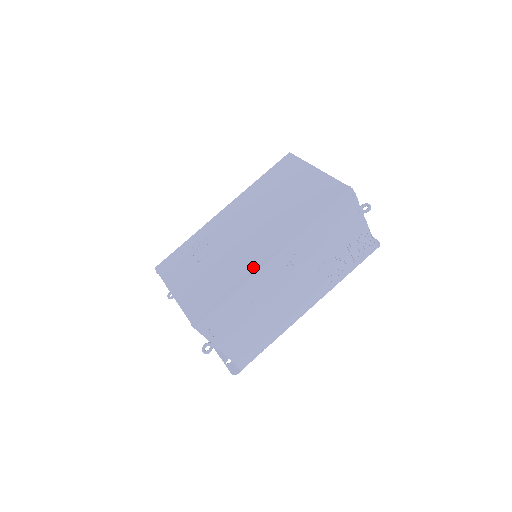
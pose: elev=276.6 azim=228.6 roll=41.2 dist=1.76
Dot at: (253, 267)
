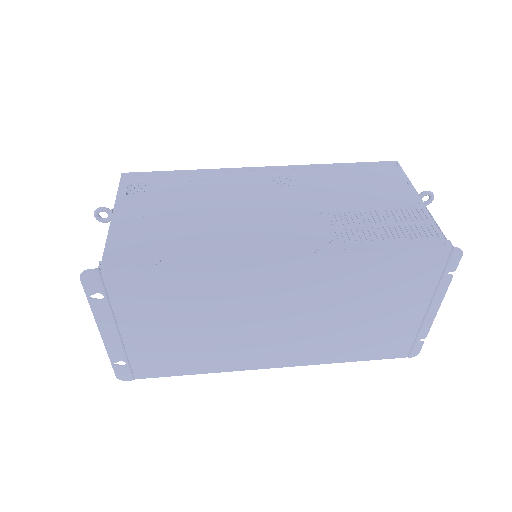
Dot at: occluded
